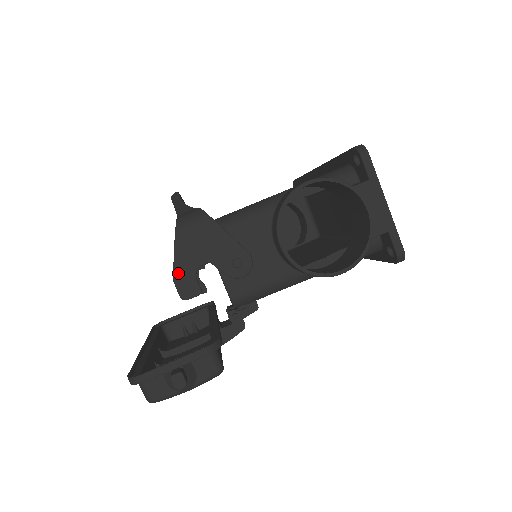
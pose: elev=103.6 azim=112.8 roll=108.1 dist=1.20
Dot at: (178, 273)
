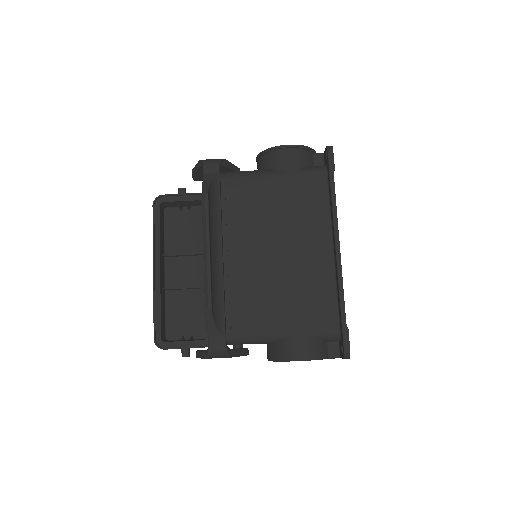
Dot at: occluded
